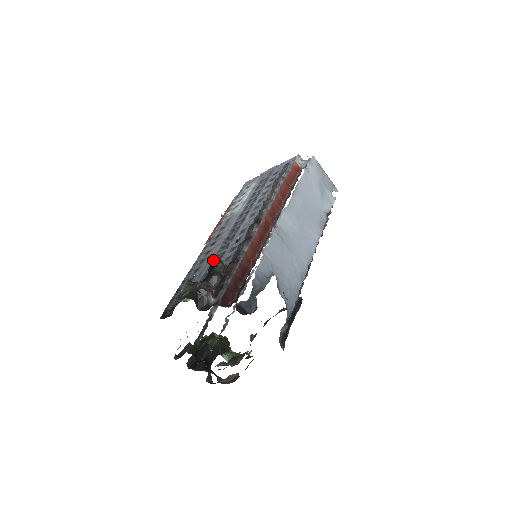
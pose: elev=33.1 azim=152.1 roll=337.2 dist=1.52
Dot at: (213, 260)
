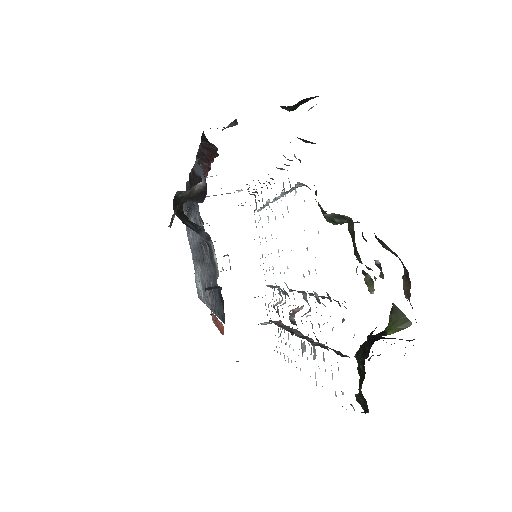
Dot at: (173, 209)
